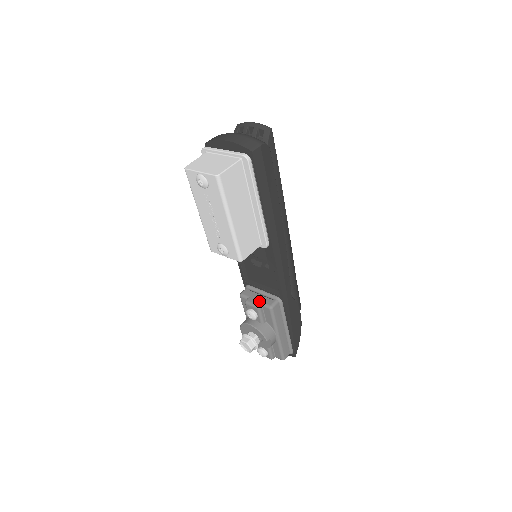
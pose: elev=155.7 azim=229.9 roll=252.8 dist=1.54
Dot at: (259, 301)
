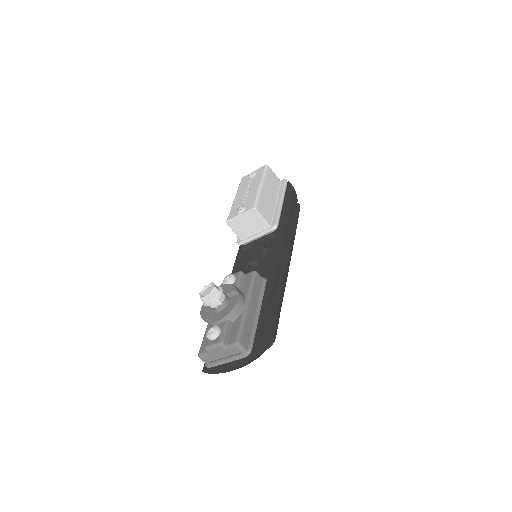
Dot at: occluded
